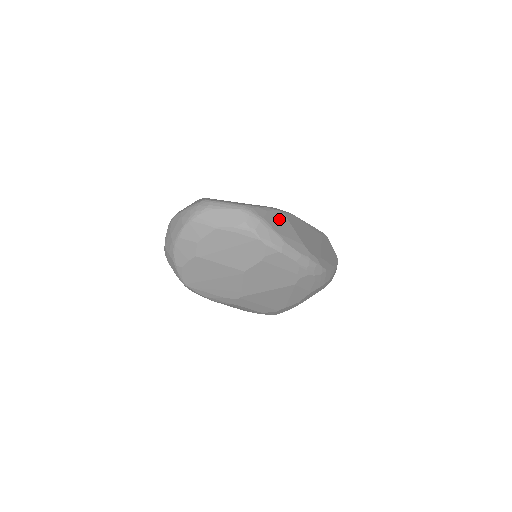
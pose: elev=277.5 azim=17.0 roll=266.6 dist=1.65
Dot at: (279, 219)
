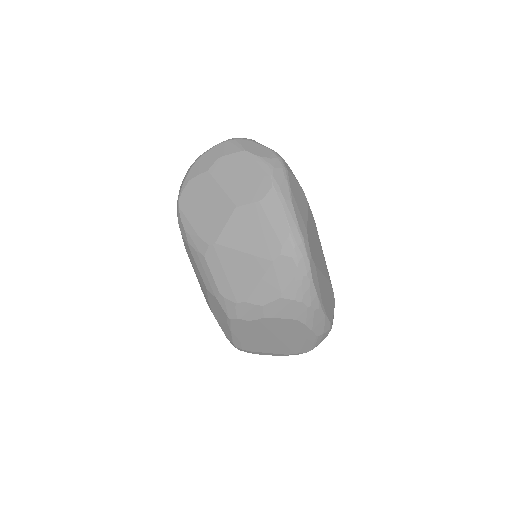
Dot at: (300, 194)
